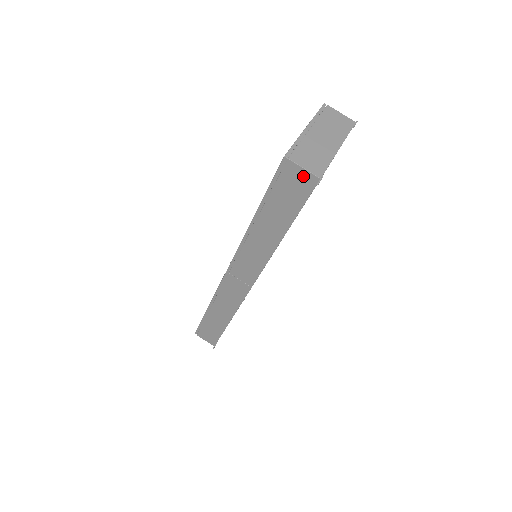
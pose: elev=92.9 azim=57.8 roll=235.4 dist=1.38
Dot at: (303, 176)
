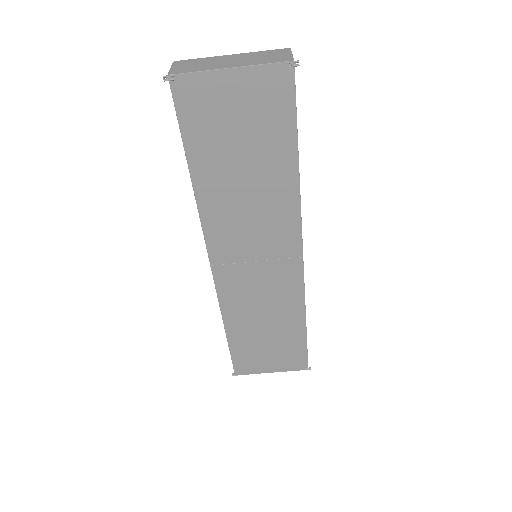
Dot at: occluded
